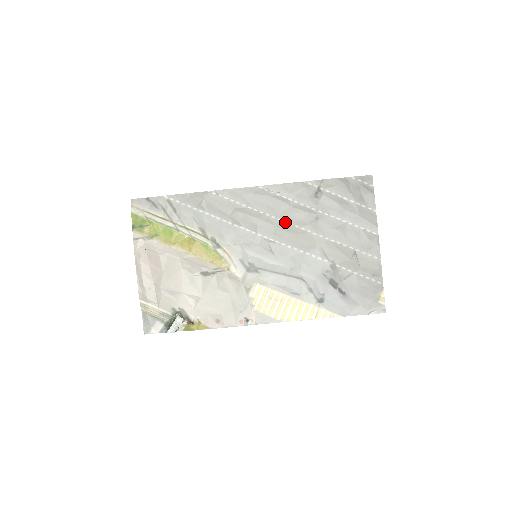
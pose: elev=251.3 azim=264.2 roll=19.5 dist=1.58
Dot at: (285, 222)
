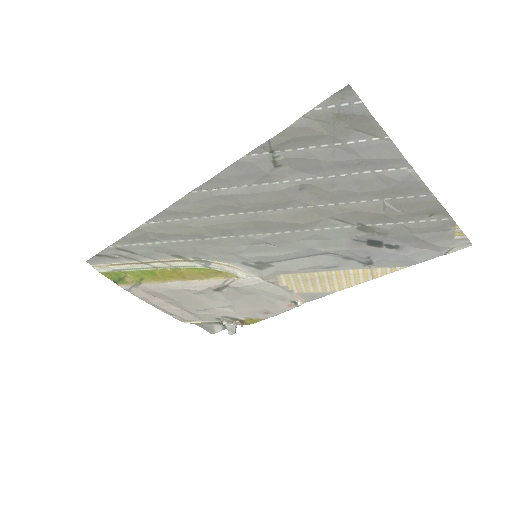
Dot at: (260, 212)
